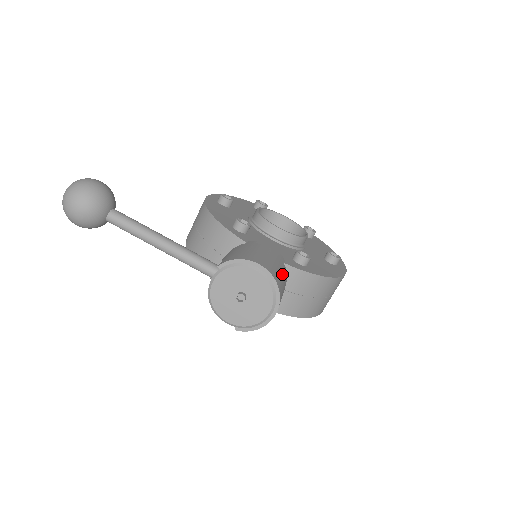
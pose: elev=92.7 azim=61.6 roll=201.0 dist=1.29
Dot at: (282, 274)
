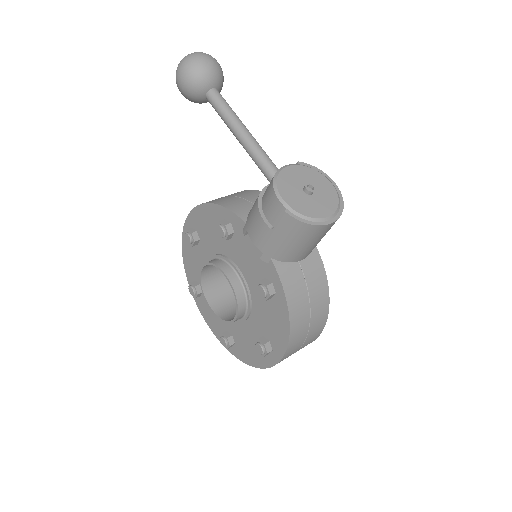
Dot at: occluded
